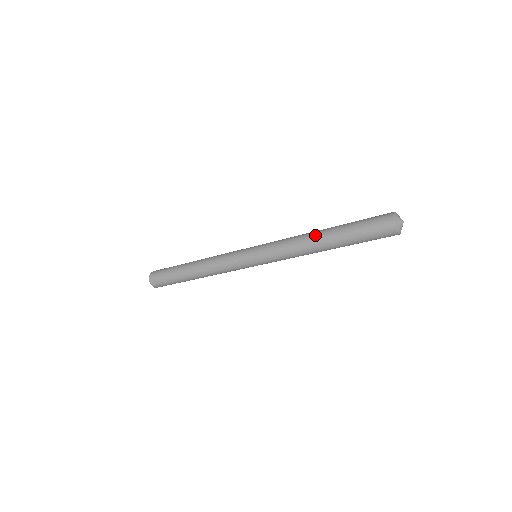
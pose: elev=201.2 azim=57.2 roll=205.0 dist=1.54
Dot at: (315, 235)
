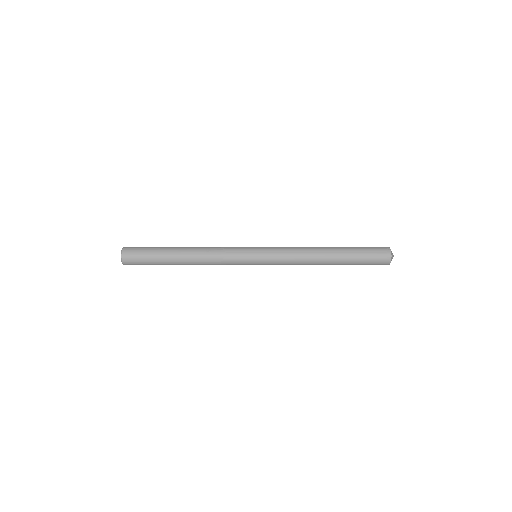
Dot at: (323, 258)
